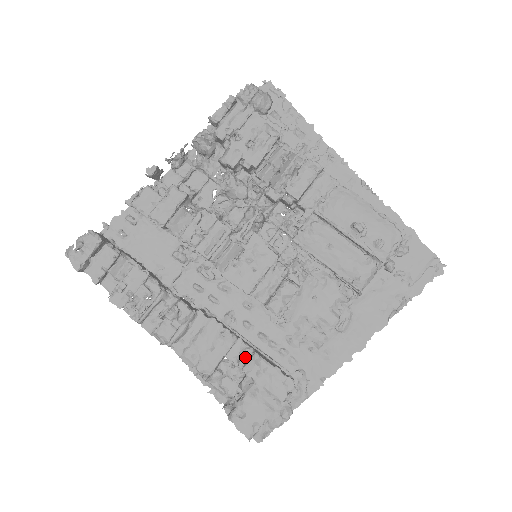
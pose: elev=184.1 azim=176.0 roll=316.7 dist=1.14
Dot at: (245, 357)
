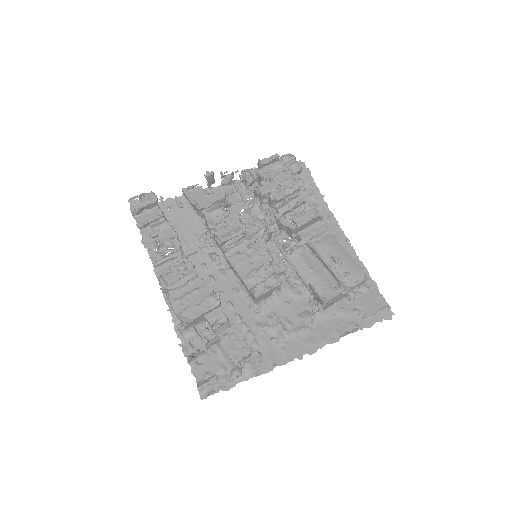
Dot at: (220, 324)
